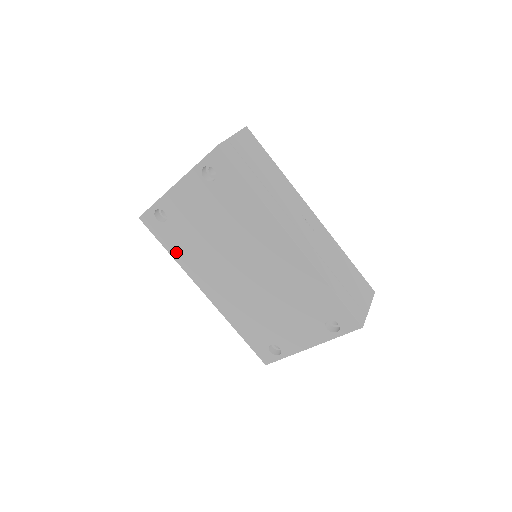
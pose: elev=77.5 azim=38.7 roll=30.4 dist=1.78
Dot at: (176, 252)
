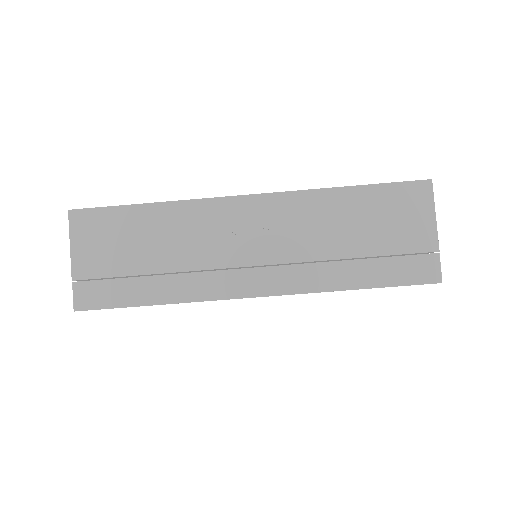
Dot at: occluded
